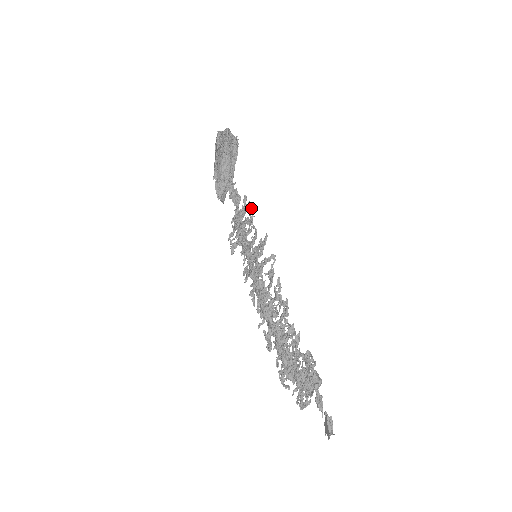
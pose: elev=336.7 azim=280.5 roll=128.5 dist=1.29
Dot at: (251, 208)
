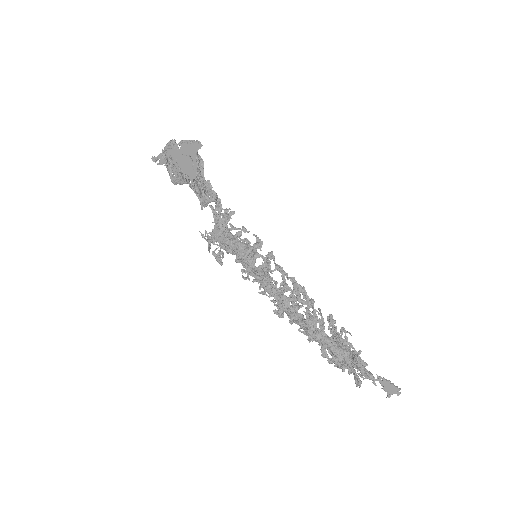
Dot at: occluded
